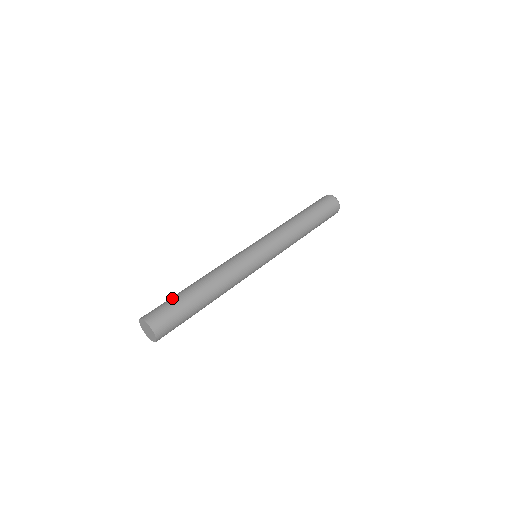
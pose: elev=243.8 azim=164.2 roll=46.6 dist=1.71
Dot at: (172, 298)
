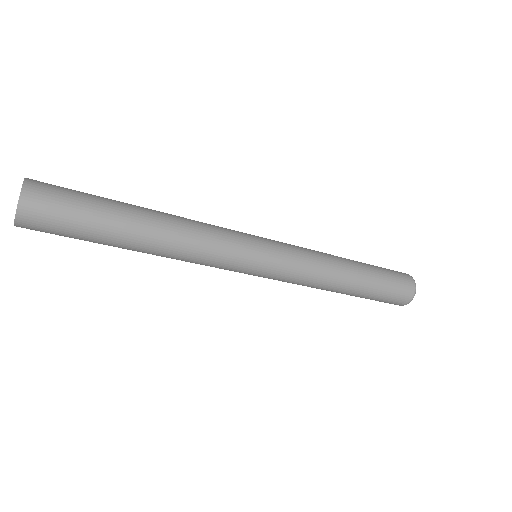
Dot at: (94, 195)
